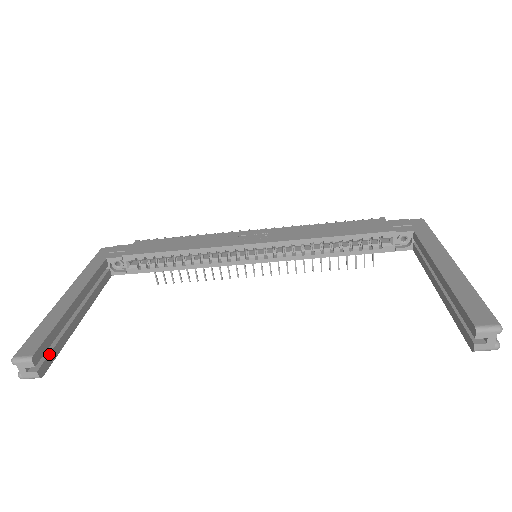
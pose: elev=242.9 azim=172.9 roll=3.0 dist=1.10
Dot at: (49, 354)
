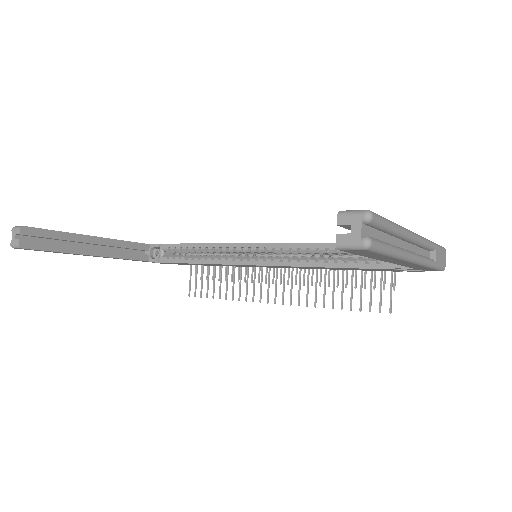
Dot at: (40, 242)
